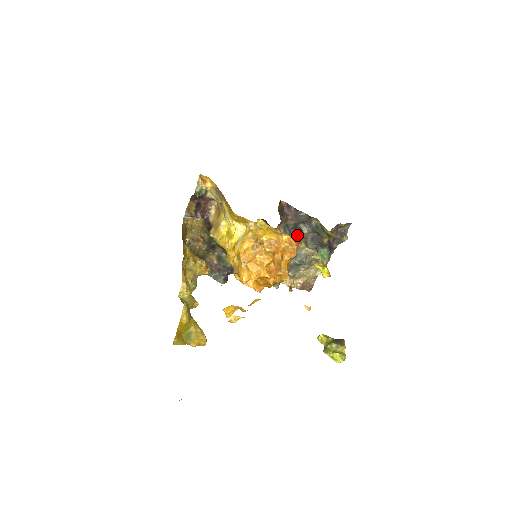
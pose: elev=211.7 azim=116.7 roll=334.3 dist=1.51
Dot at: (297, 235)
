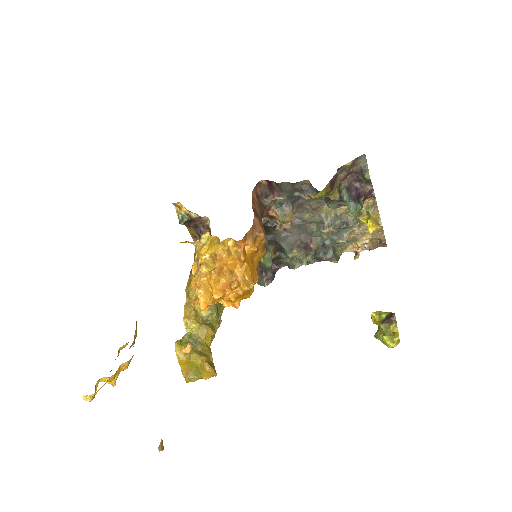
Dot at: (313, 201)
